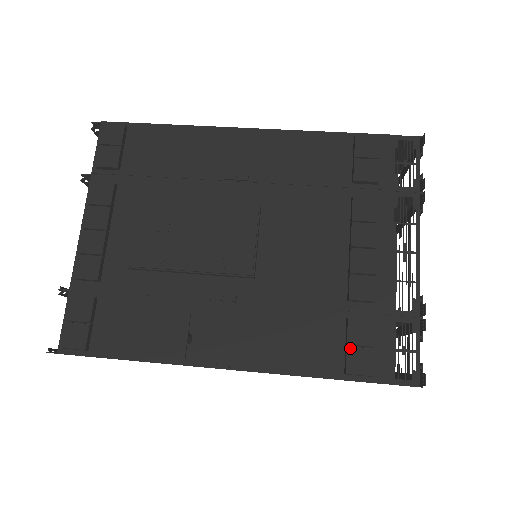
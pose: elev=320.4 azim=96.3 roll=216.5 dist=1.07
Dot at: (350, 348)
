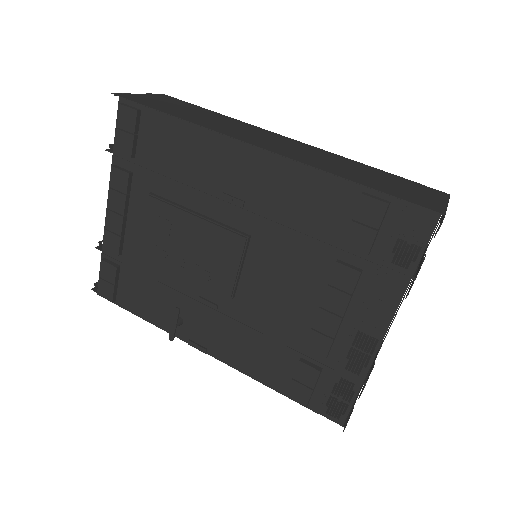
Dot at: (294, 382)
